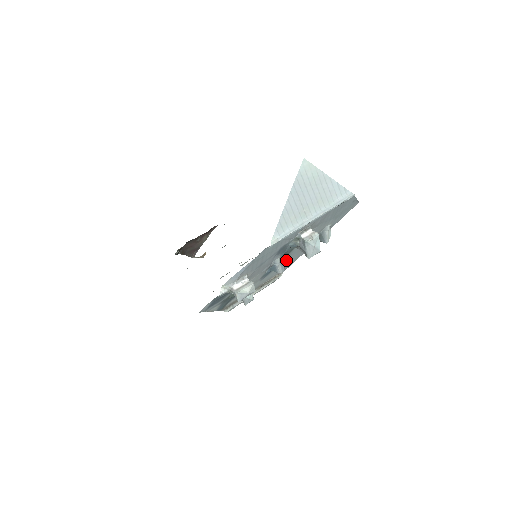
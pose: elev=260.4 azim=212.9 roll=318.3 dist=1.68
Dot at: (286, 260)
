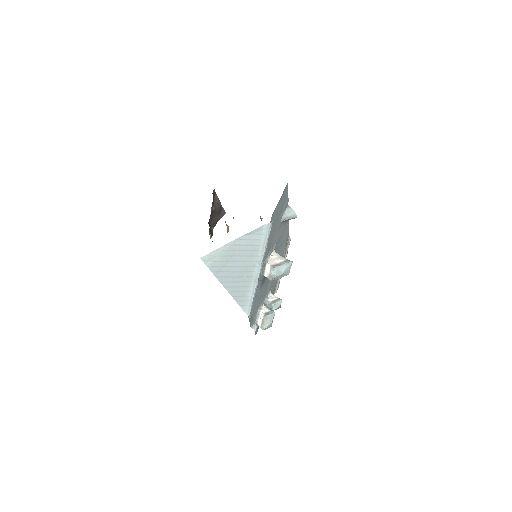
Dot at: (279, 250)
